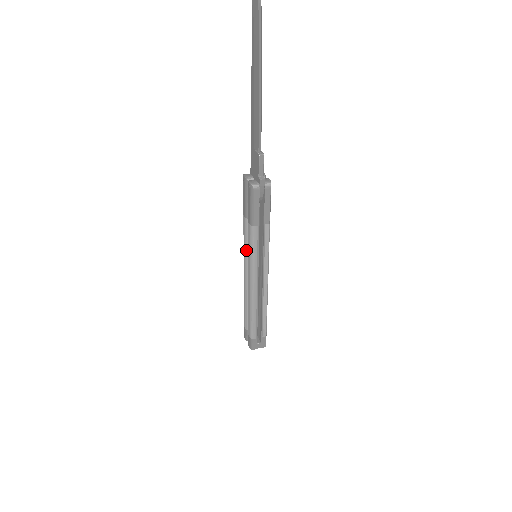
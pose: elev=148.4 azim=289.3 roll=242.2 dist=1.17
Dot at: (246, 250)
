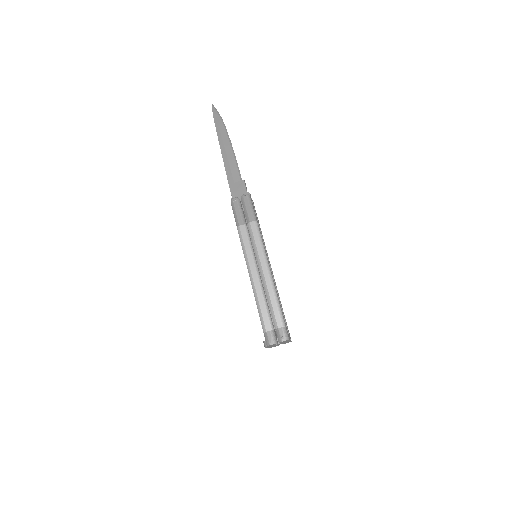
Dot at: (251, 249)
